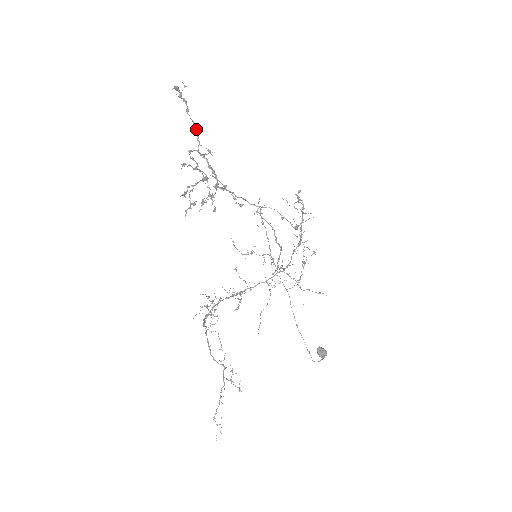
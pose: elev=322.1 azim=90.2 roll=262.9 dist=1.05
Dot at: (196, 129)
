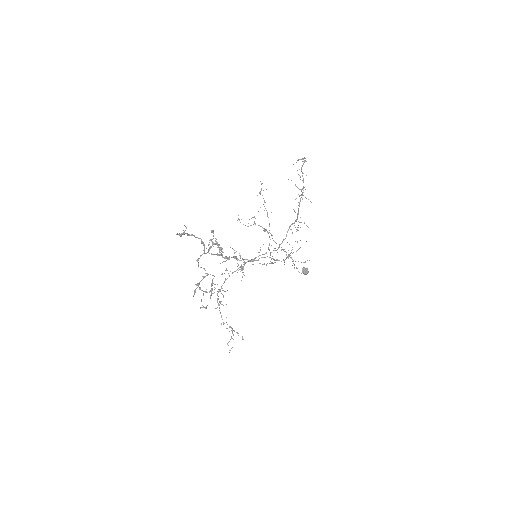
Dot at: (201, 239)
